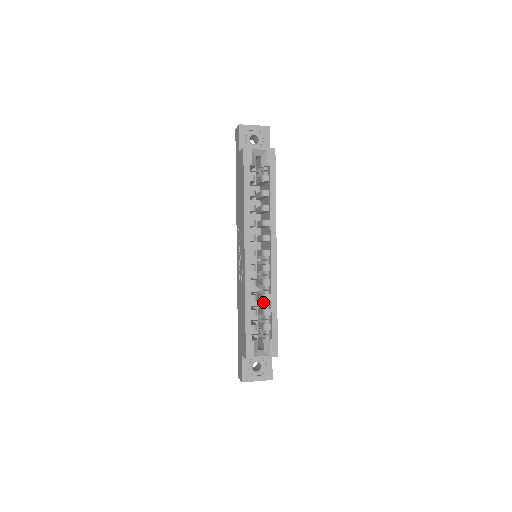
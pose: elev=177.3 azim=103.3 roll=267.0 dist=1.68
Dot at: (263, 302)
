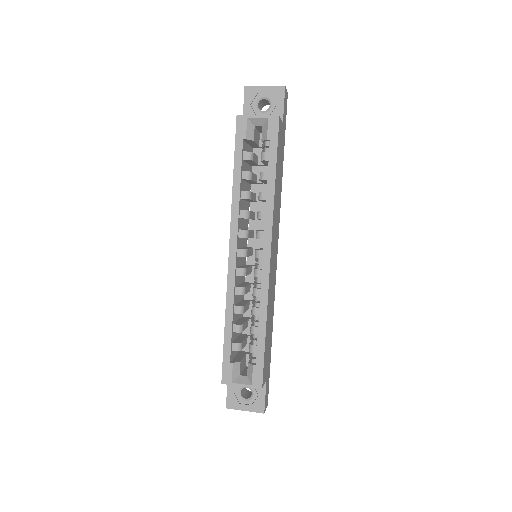
Dot at: (253, 316)
